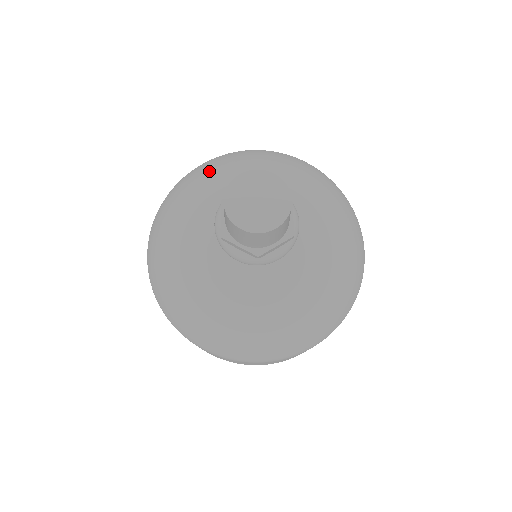
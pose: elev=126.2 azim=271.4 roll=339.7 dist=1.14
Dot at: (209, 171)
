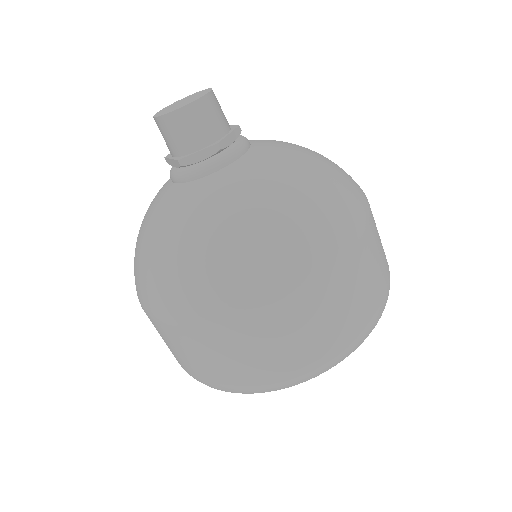
Dot at: occluded
